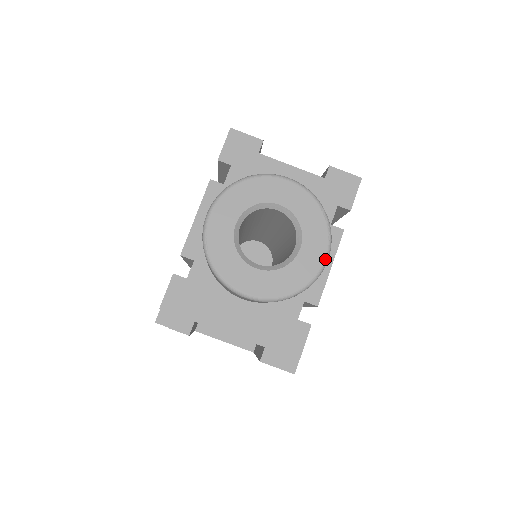
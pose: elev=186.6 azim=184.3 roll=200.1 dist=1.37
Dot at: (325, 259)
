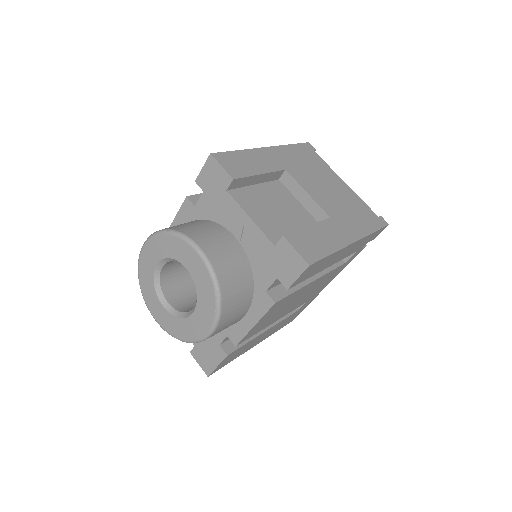
Dot at: (208, 333)
